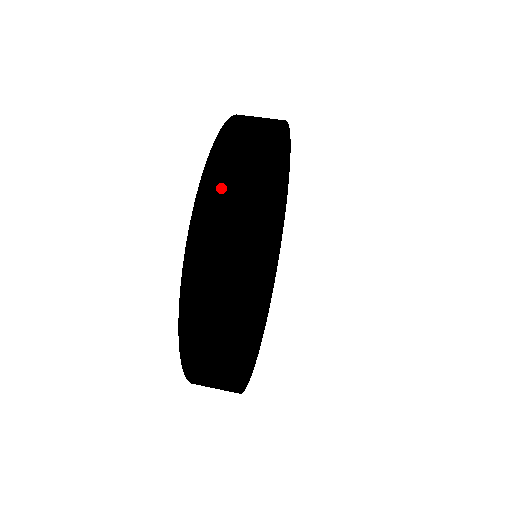
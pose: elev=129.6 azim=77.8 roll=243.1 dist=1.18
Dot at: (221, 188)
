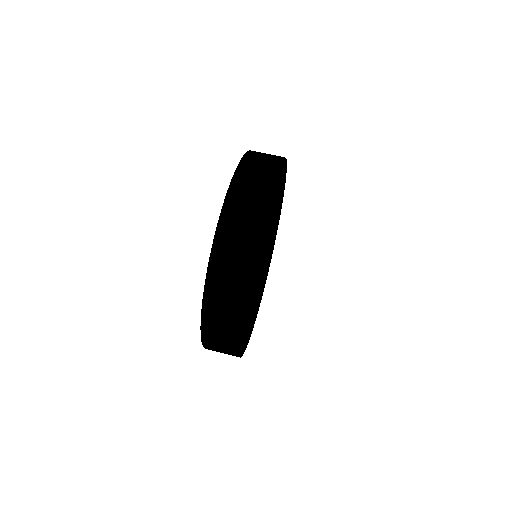
Dot at: (249, 175)
